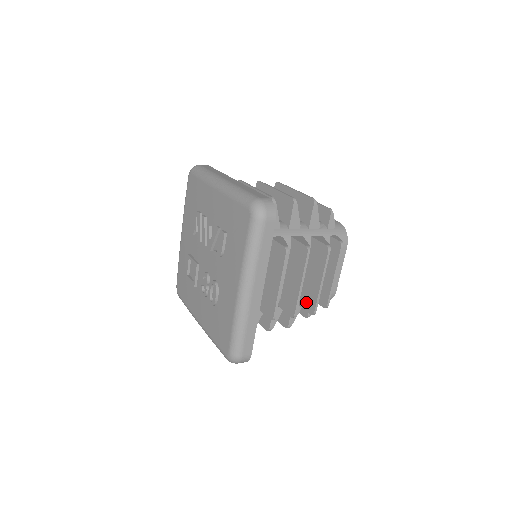
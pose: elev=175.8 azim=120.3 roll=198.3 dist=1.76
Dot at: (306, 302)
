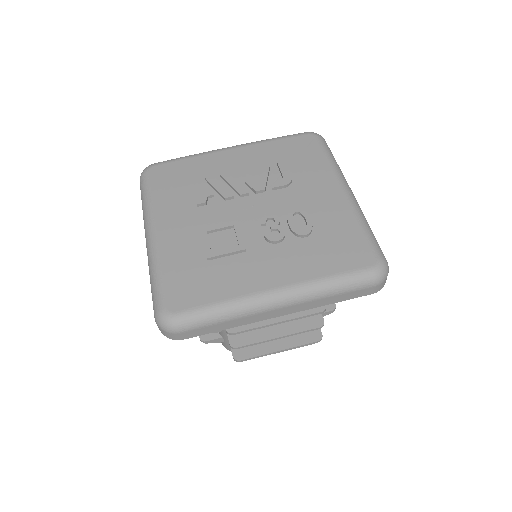
Dot at: occluded
